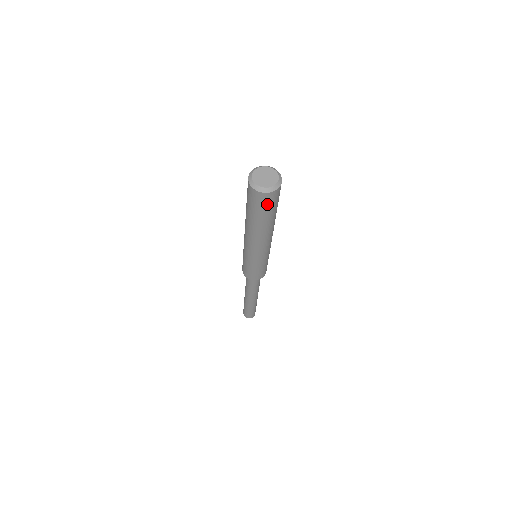
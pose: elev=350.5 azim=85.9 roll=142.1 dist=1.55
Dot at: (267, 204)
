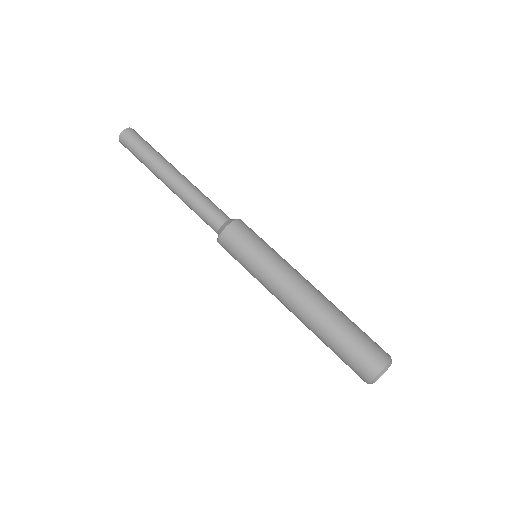
Dot at: occluded
